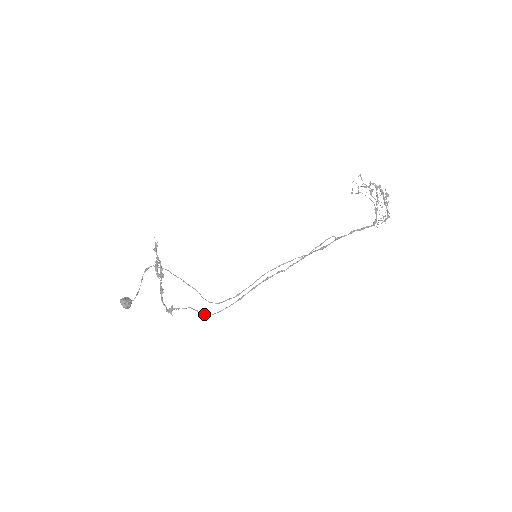
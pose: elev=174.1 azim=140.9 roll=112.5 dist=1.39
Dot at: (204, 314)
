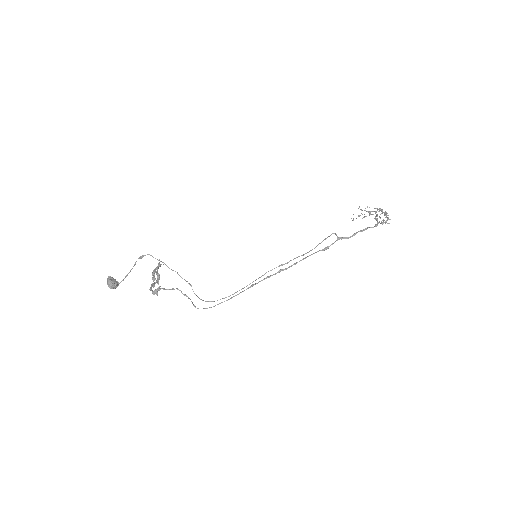
Dot at: (193, 304)
